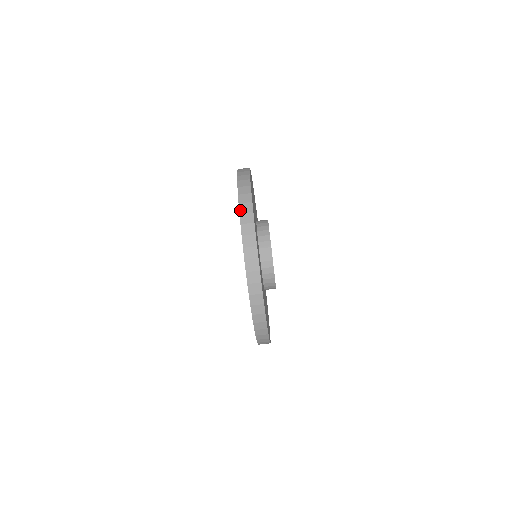
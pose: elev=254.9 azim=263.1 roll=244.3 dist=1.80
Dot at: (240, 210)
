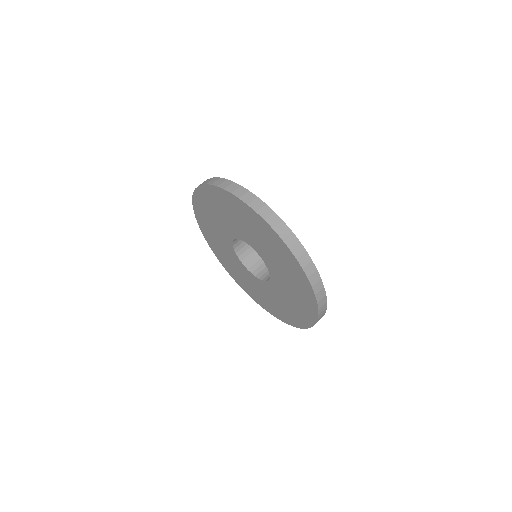
Dot at: (271, 226)
